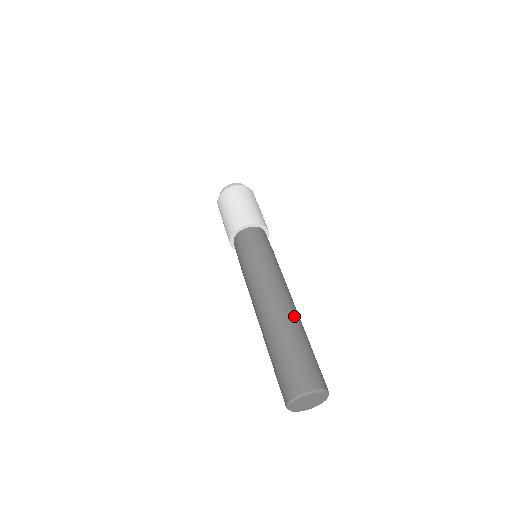
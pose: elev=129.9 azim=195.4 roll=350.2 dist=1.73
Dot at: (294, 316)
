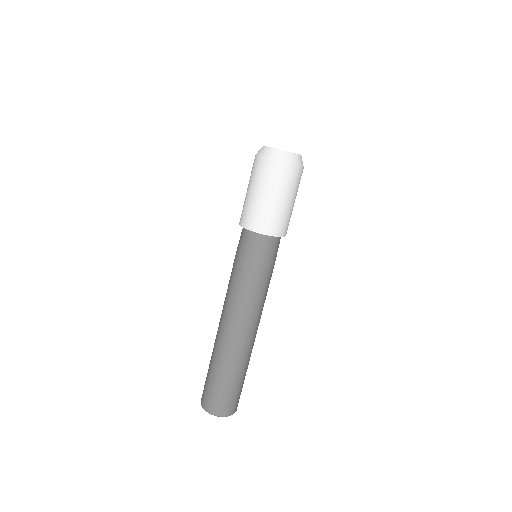
Dot at: (229, 349)
